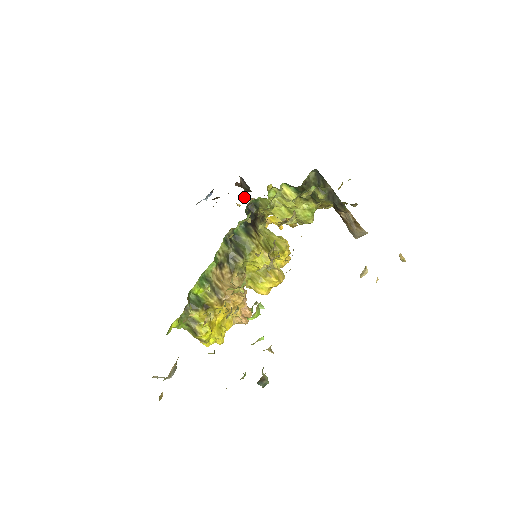
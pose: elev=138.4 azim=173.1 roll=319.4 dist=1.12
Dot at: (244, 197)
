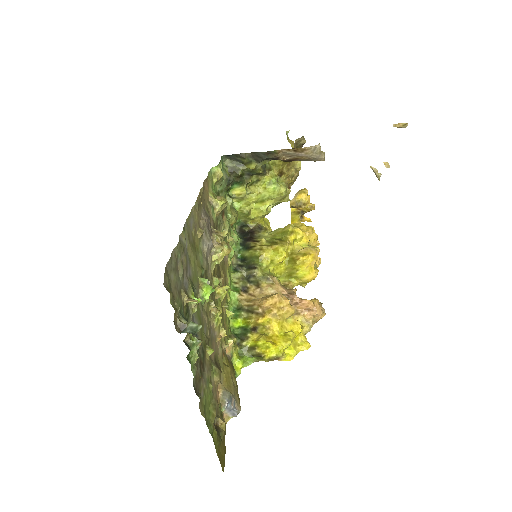
Dot at: occluded
